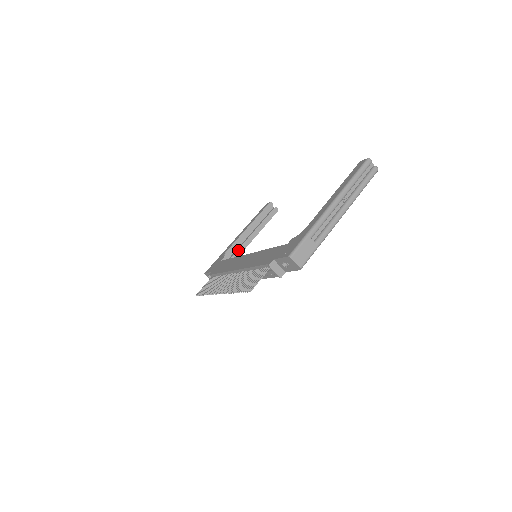
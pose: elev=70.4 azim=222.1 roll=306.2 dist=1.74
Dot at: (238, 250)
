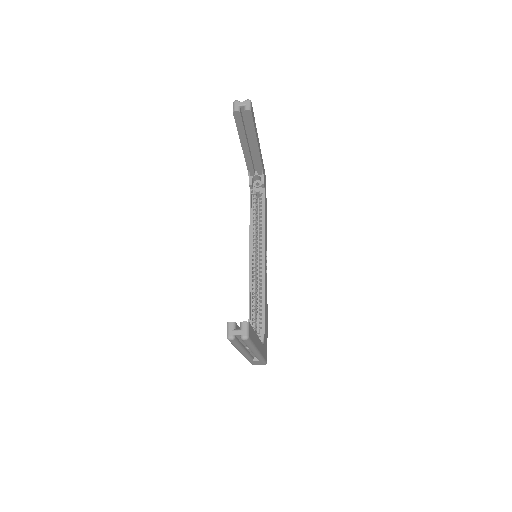
Dot at: (256, 163)
